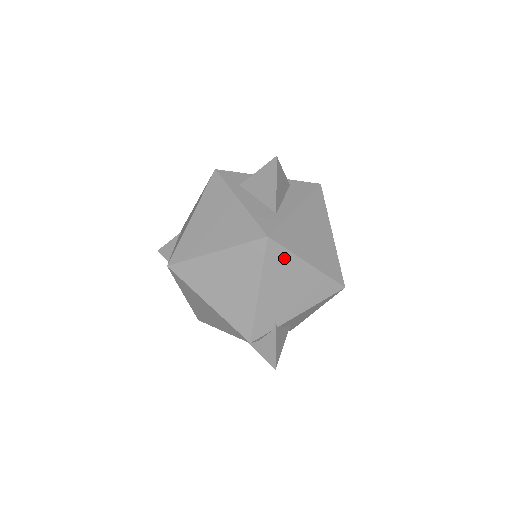
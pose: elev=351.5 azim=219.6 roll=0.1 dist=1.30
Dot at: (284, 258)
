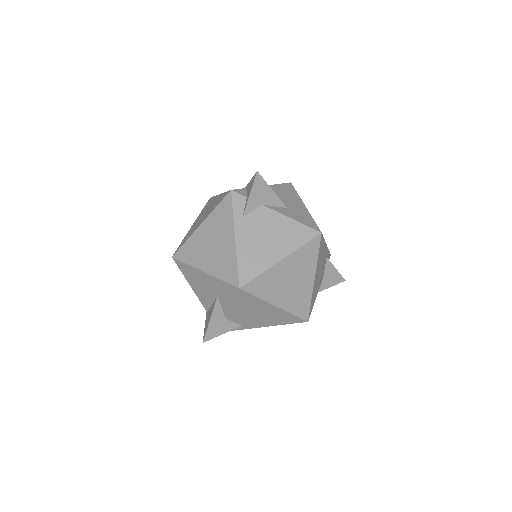
Dot at: occluded
